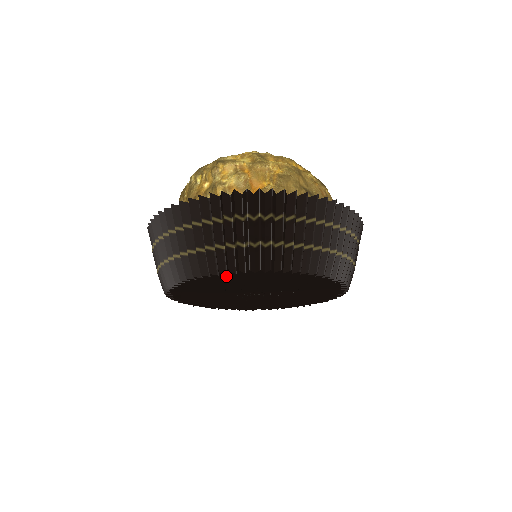
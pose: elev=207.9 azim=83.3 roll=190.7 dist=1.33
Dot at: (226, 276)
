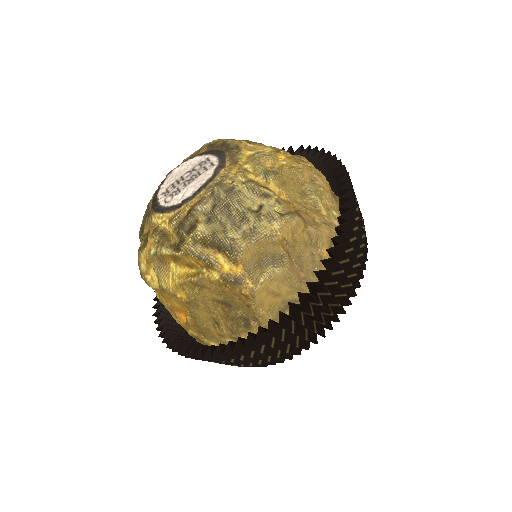
Dot at: occluded
